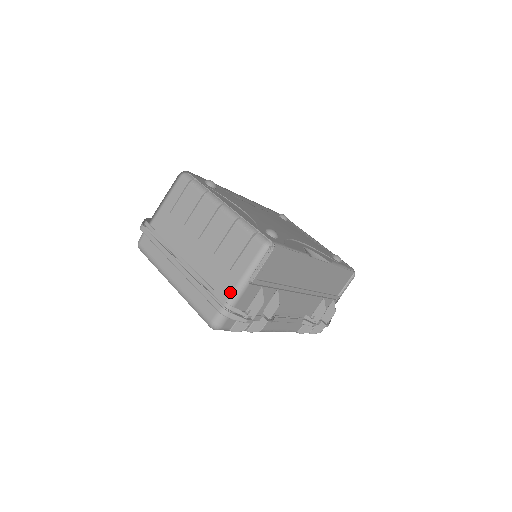
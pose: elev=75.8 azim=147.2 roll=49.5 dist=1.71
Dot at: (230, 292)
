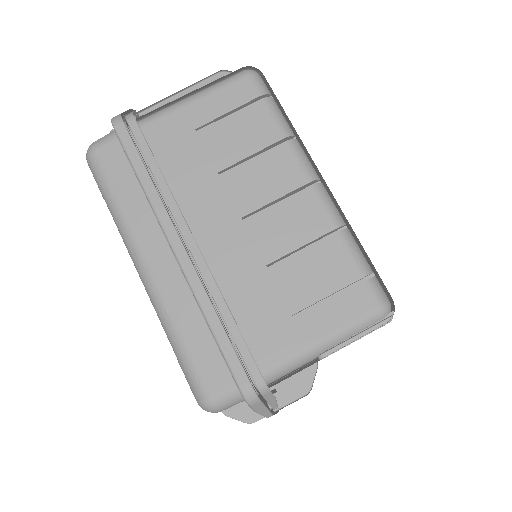
Dot at: (276, 360)
